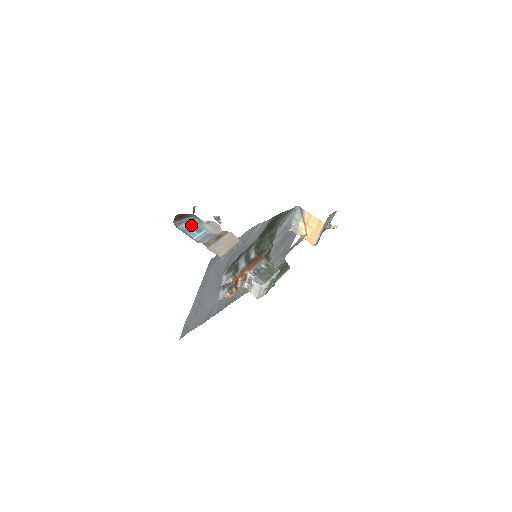
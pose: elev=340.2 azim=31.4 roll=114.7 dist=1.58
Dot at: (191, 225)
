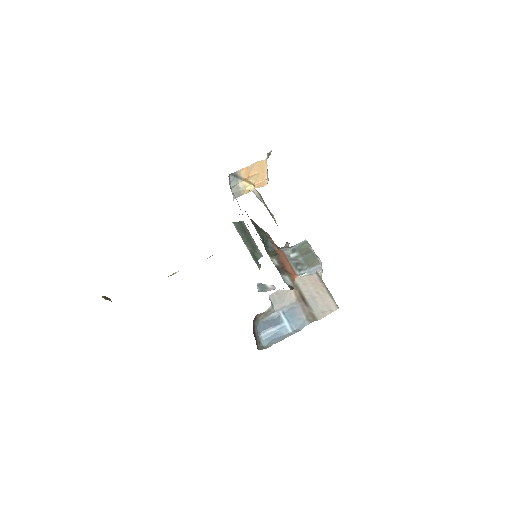
Dot at: (265, 327)
